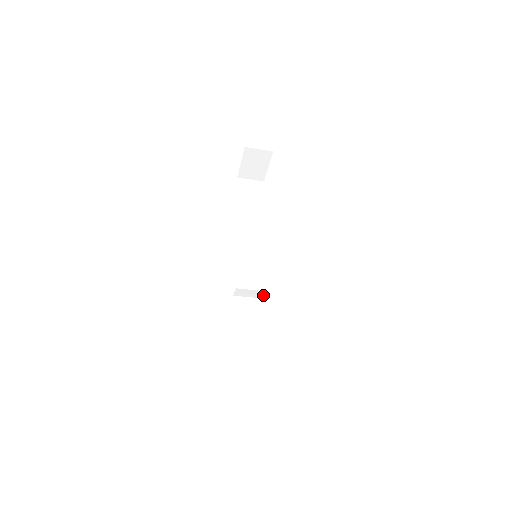
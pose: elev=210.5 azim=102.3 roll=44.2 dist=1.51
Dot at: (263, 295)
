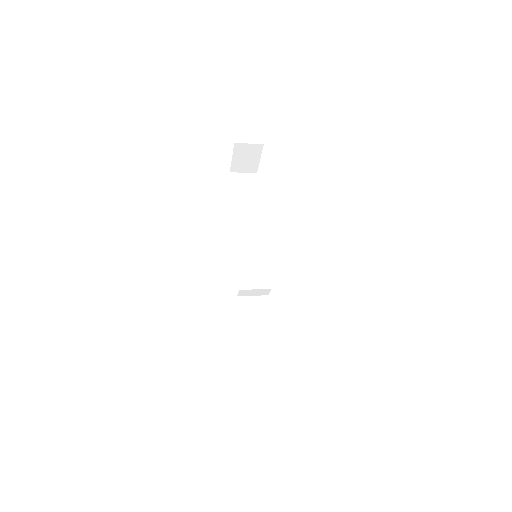
Dot at: (266, 293)
